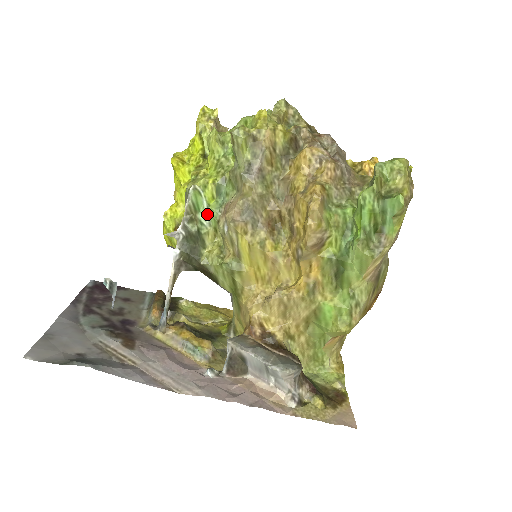
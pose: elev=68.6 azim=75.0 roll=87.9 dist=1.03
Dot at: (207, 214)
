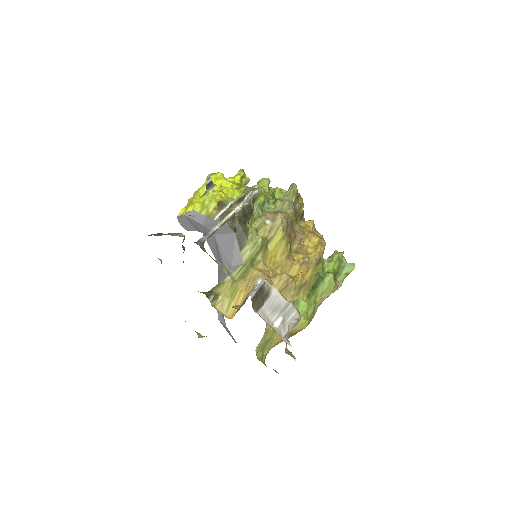
Dot at: (257, 207)
